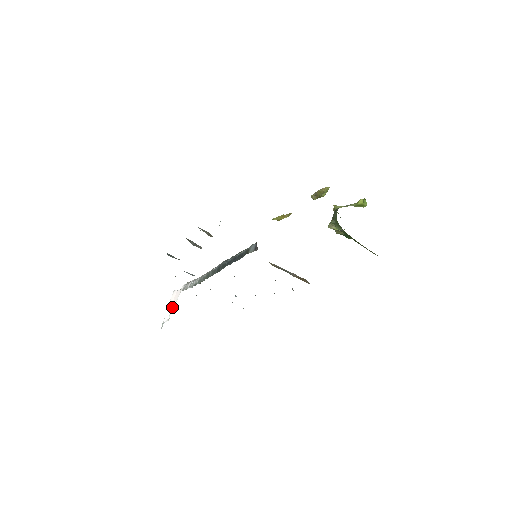
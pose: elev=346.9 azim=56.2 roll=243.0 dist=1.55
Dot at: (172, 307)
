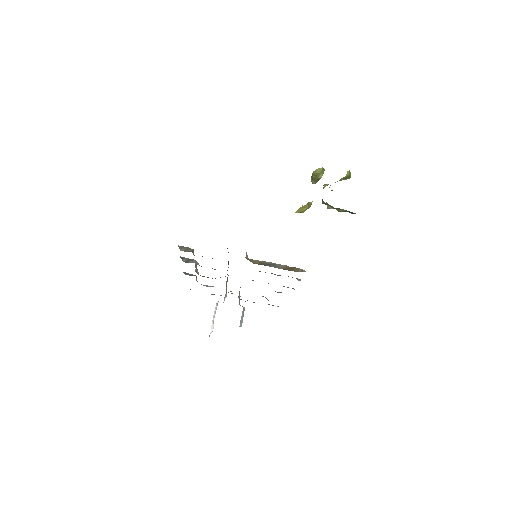
Dot at: occluded
